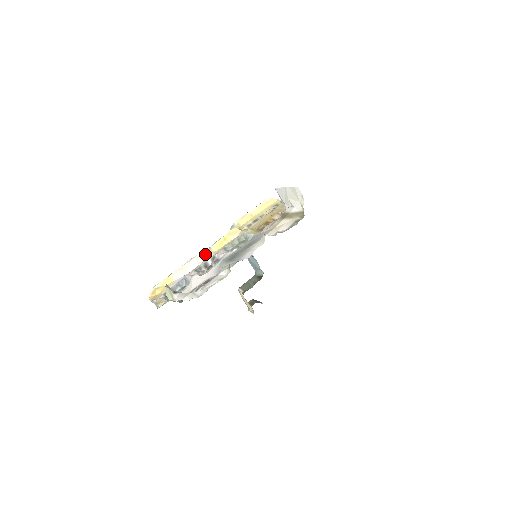
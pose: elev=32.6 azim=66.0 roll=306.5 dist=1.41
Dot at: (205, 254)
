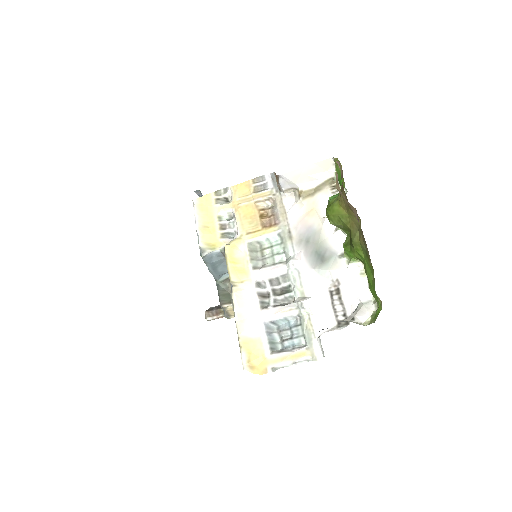
Dot at: (240, 290)
